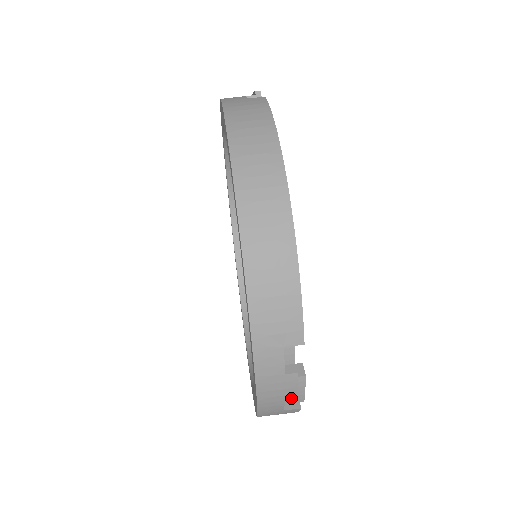
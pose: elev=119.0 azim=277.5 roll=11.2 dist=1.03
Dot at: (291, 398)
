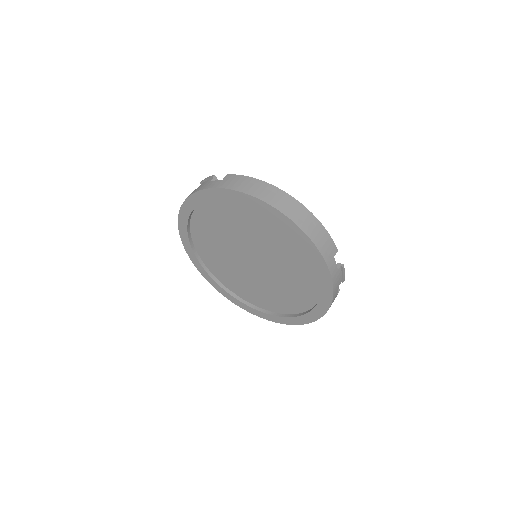
Dot at: (340, 283)
